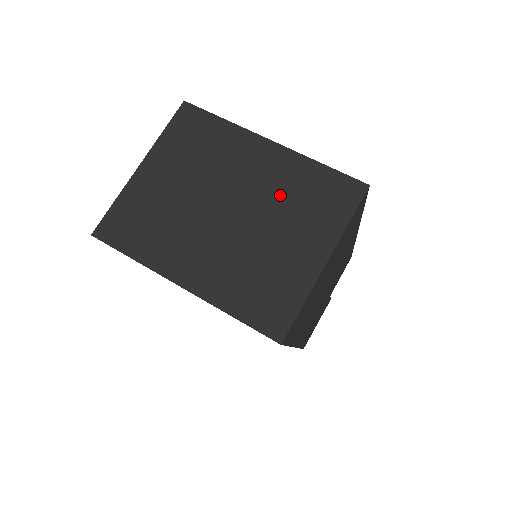
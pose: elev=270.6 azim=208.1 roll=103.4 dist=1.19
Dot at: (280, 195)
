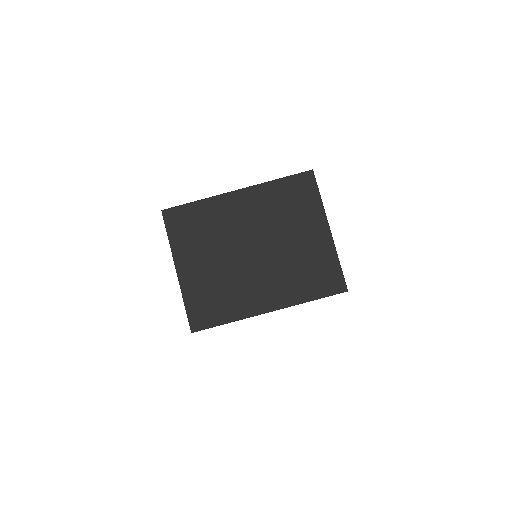
Dot at: (272, 216)
